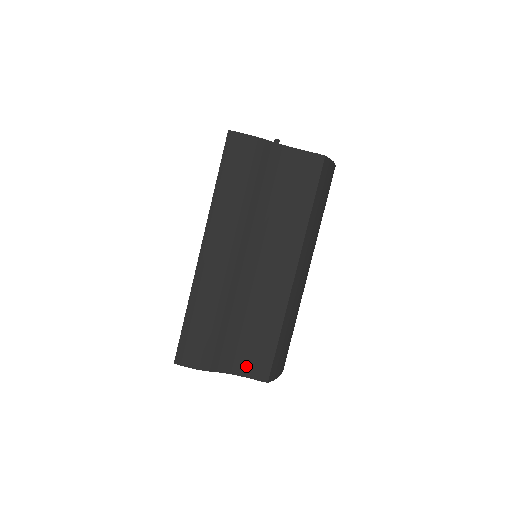
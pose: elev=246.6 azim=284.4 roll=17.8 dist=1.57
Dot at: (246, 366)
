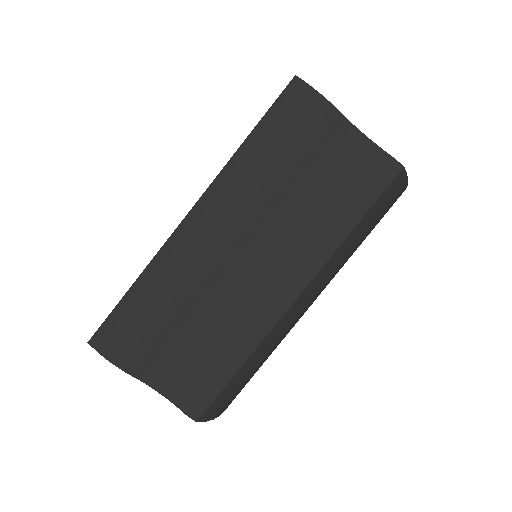
Dot at: (178, 388)
